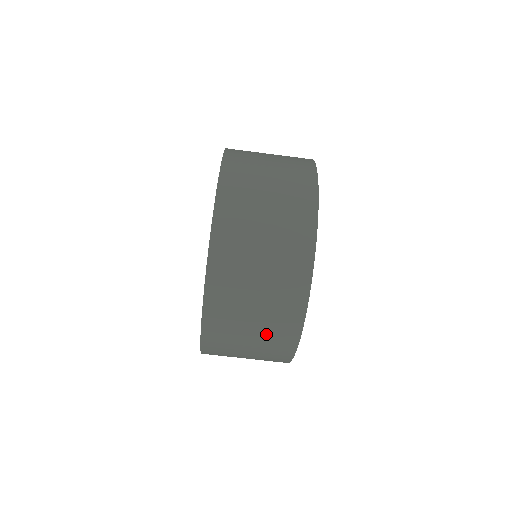
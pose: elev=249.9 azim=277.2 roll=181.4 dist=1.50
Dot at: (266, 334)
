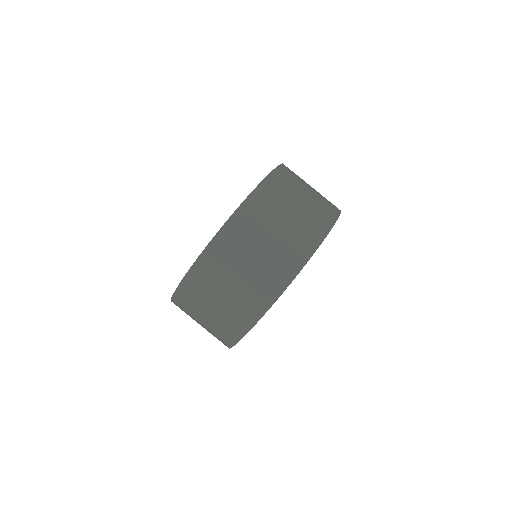
Dot at: (209, 332)
